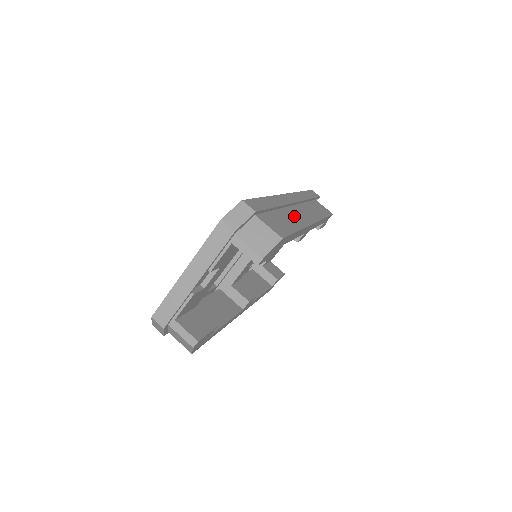
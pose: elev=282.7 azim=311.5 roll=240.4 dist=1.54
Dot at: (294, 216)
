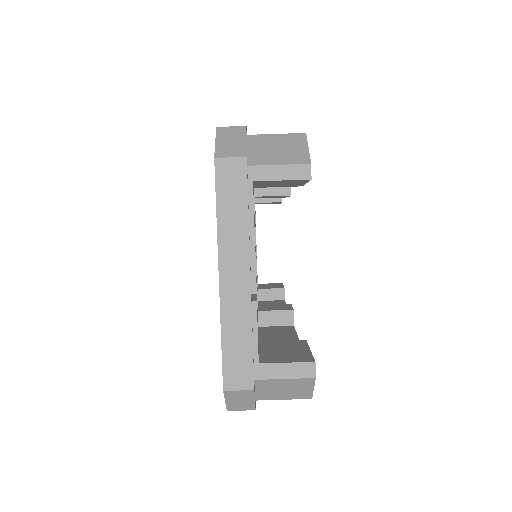
Dot at: occluded
